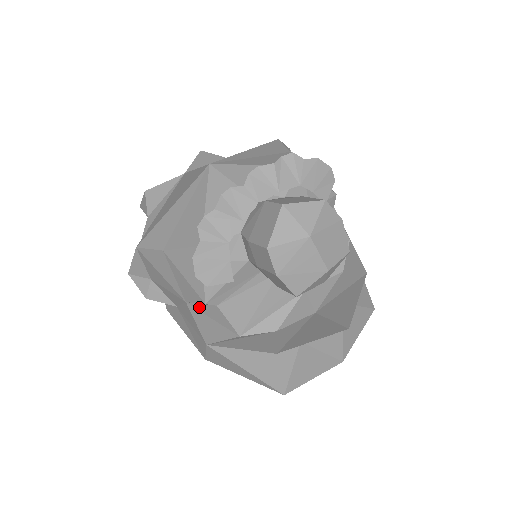
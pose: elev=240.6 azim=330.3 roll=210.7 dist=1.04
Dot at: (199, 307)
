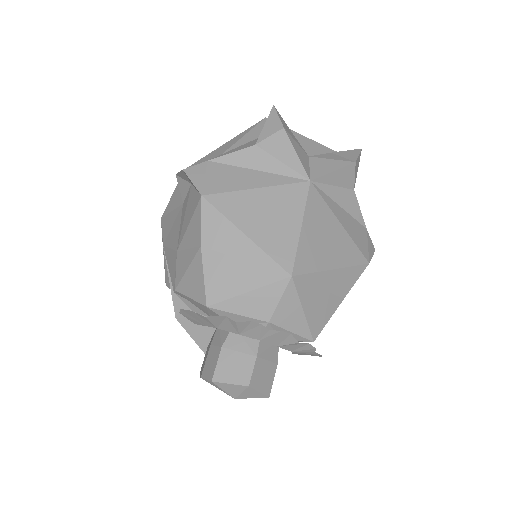
Dot at: occluded
